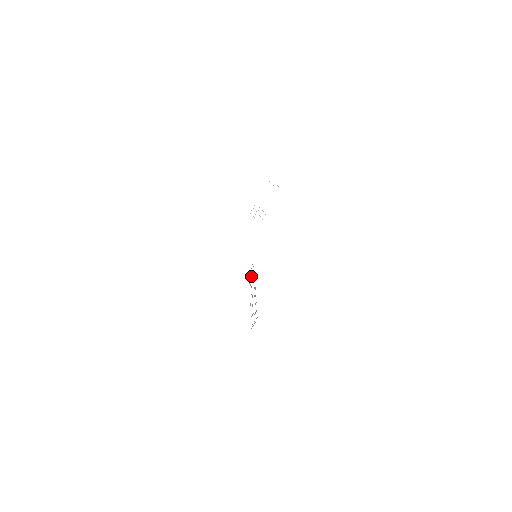
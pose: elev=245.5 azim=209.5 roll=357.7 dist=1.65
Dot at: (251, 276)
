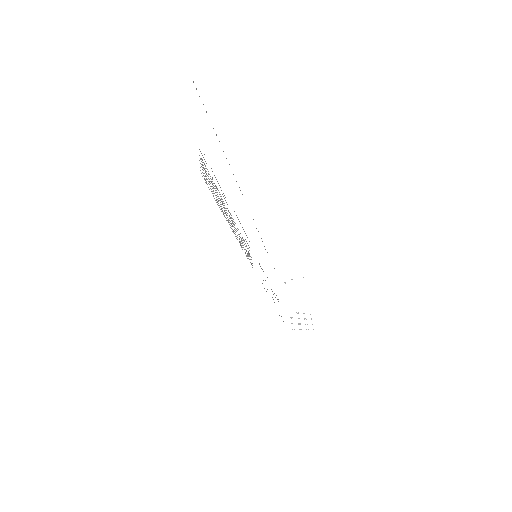
Dot at: occluded
